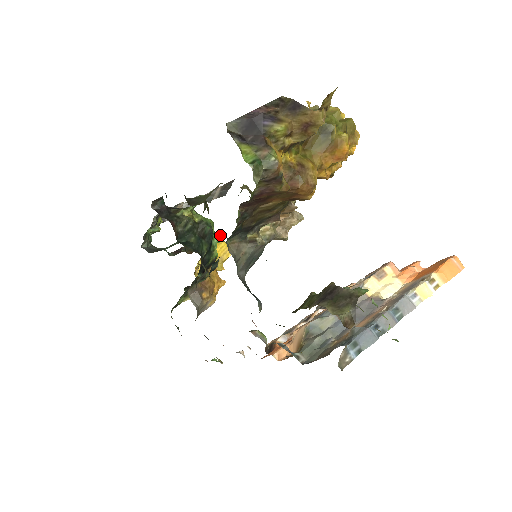
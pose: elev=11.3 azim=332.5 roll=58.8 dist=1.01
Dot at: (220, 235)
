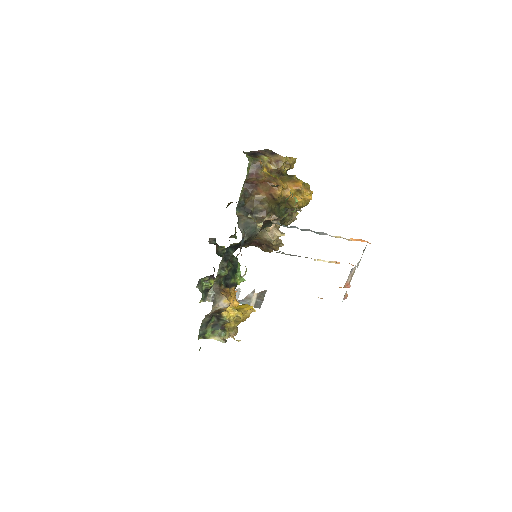
Dot at: (243, 278)
